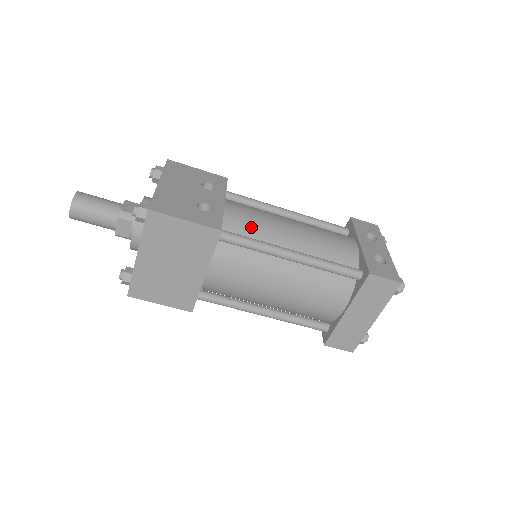
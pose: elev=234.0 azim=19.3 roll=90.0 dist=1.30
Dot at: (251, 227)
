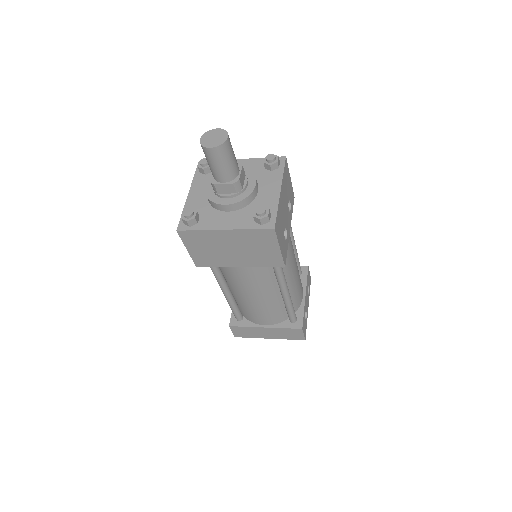
Dot at: (286, 259)
